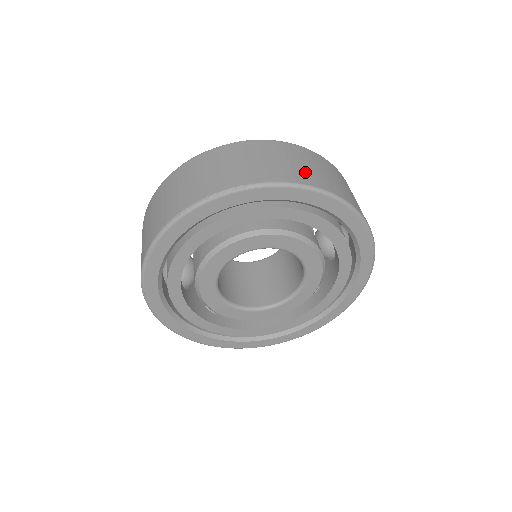
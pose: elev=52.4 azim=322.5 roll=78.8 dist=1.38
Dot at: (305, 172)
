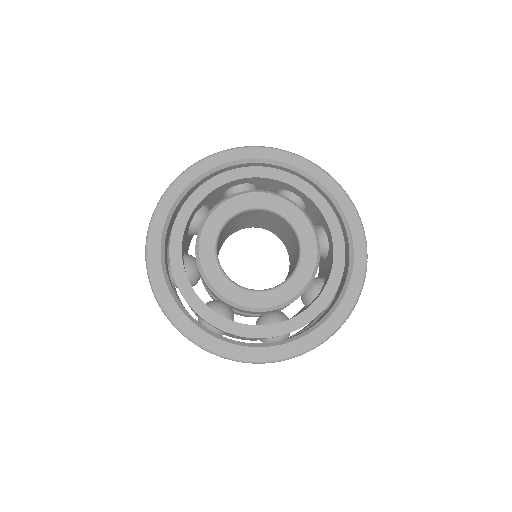
Dot at: occluded
